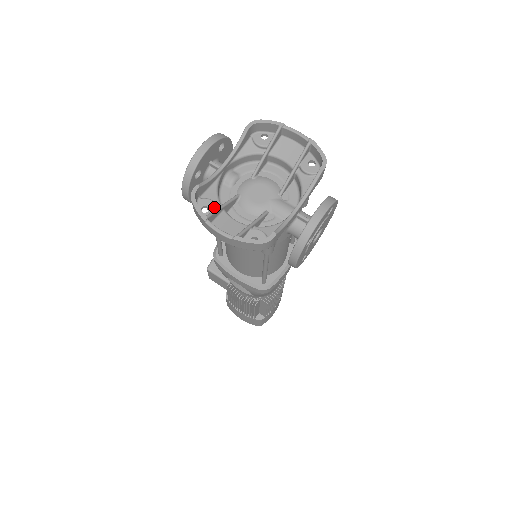
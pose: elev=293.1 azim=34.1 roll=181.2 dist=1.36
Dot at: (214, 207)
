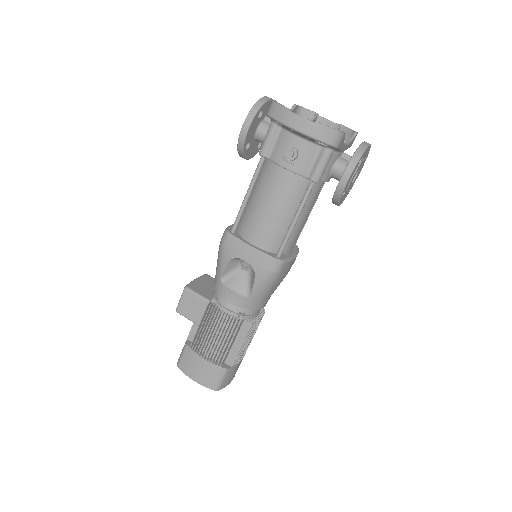
Dot at: occluded
